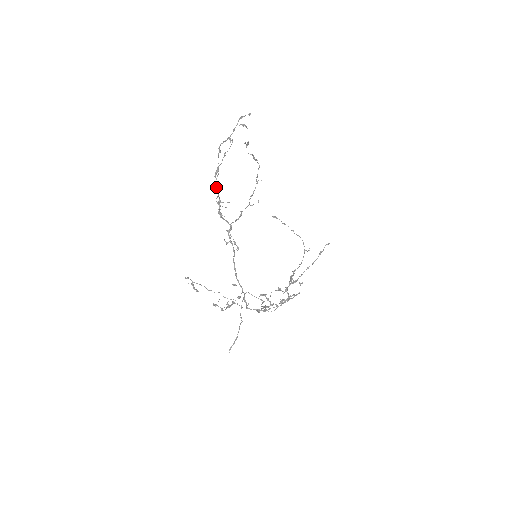
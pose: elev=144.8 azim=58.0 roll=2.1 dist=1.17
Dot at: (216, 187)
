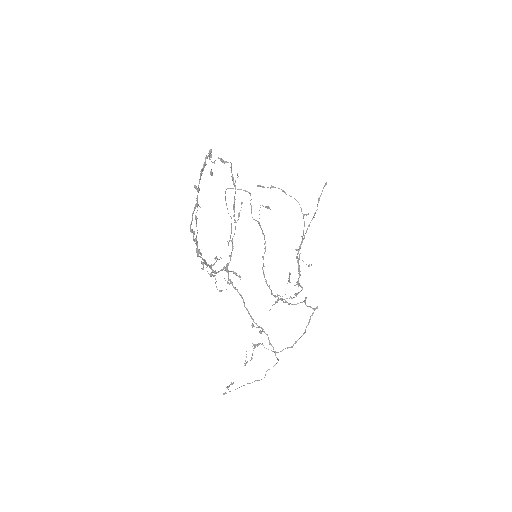
Dot at: (203, 263)
